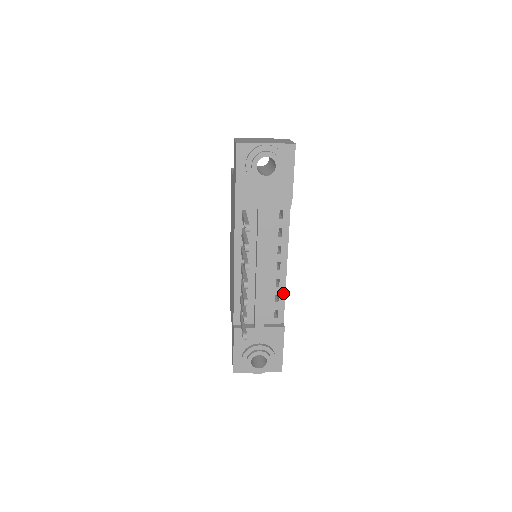
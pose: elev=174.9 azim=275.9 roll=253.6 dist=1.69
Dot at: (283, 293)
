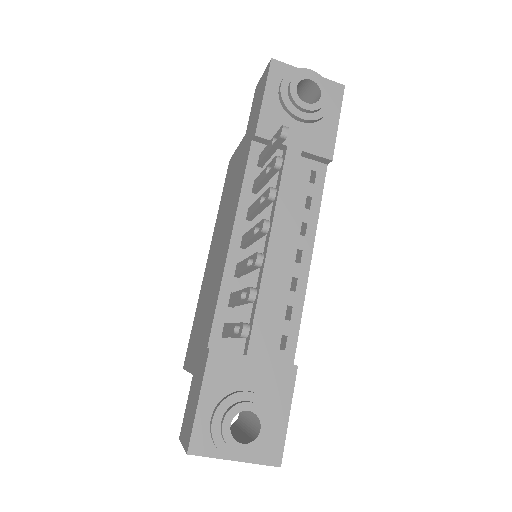
Dot at: (300, 305)
